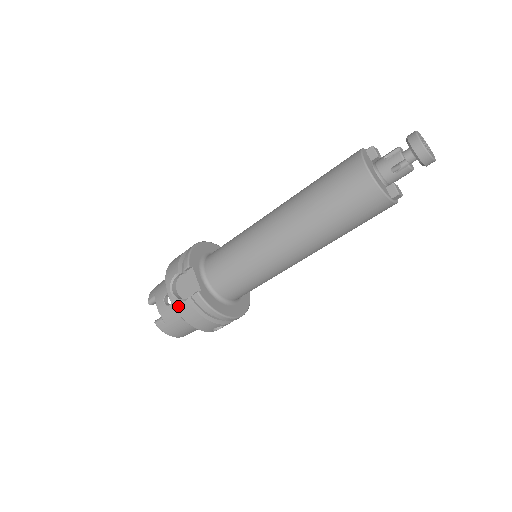
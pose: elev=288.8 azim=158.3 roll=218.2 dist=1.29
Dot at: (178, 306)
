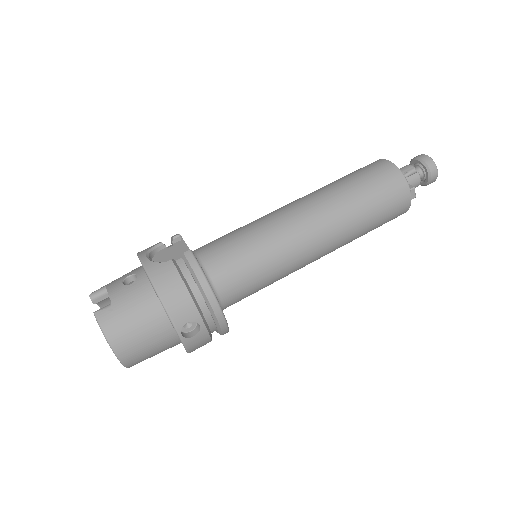
Dot at: (154, 268)
